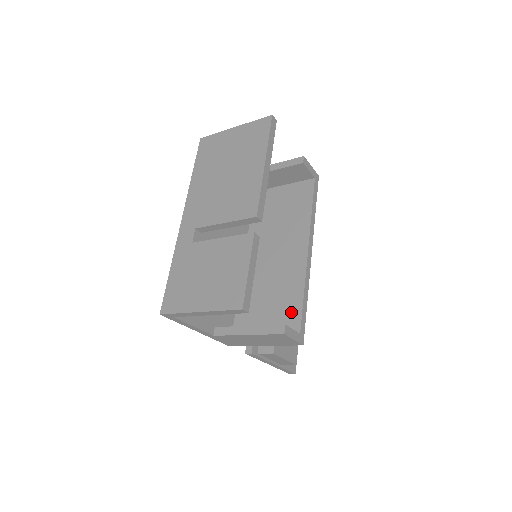
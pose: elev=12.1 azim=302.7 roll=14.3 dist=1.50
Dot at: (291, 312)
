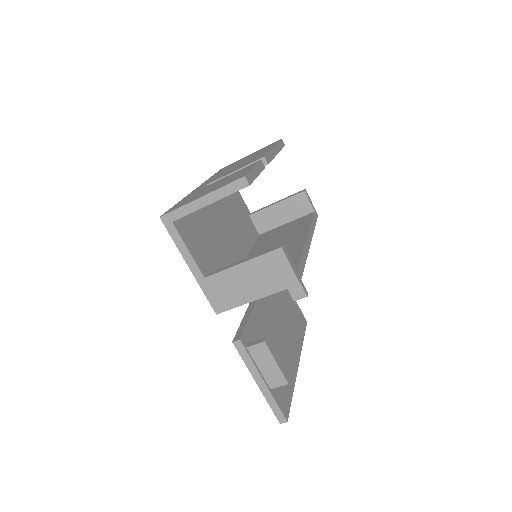
Dot at: occluded
